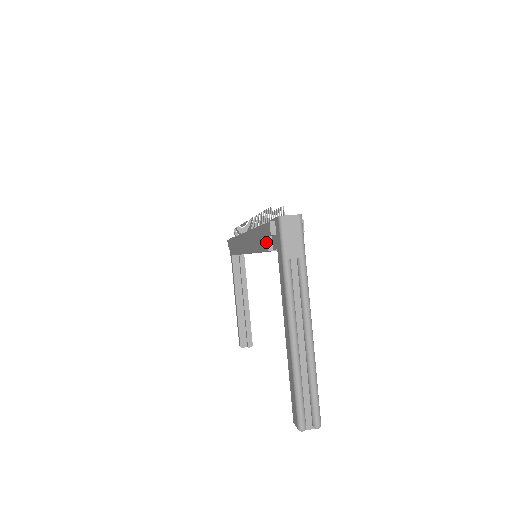
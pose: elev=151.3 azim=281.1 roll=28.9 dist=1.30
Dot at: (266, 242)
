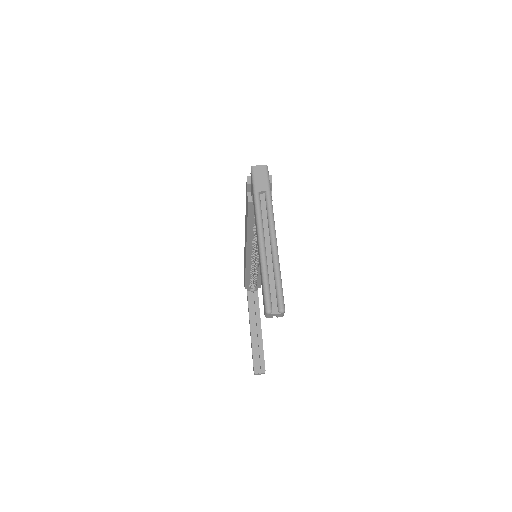
Dot at: (247, 197)
